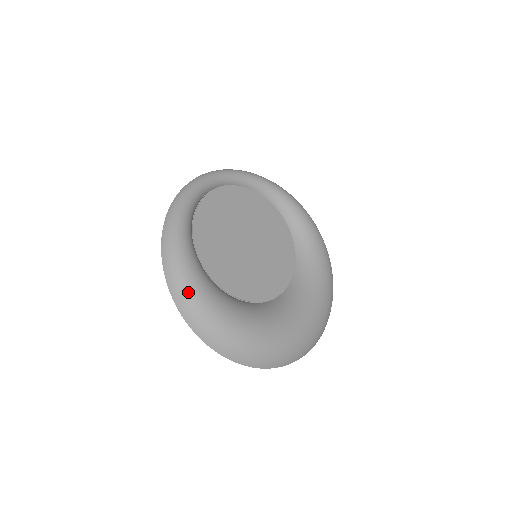
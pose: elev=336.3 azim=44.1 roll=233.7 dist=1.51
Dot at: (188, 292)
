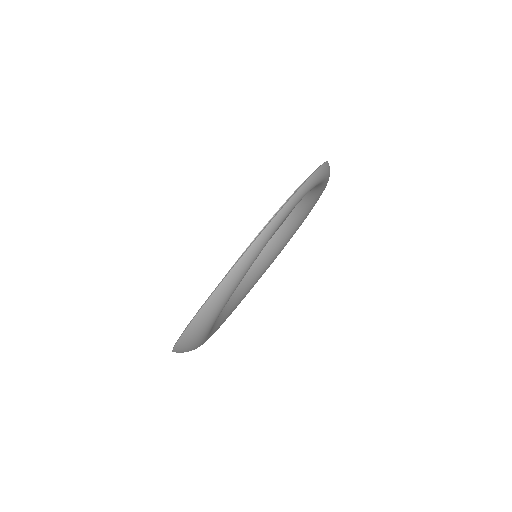
Dot at: (193, 347)
